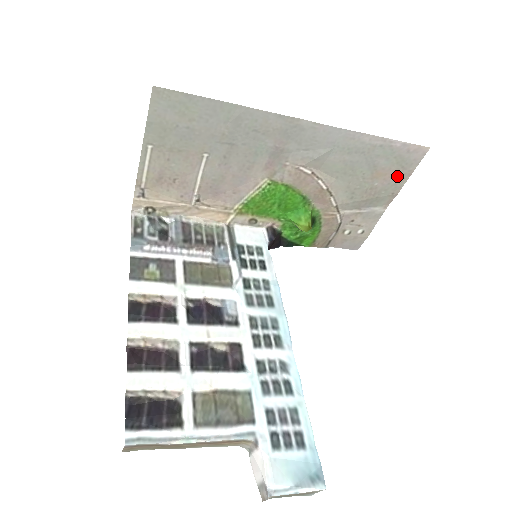
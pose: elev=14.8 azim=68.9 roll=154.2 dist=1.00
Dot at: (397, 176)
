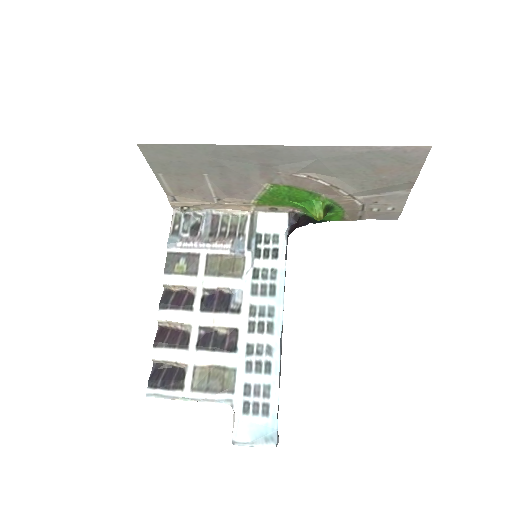
Dot at: (405, 170)
